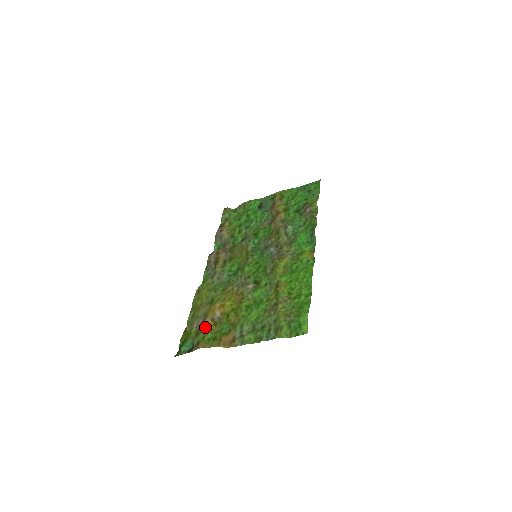
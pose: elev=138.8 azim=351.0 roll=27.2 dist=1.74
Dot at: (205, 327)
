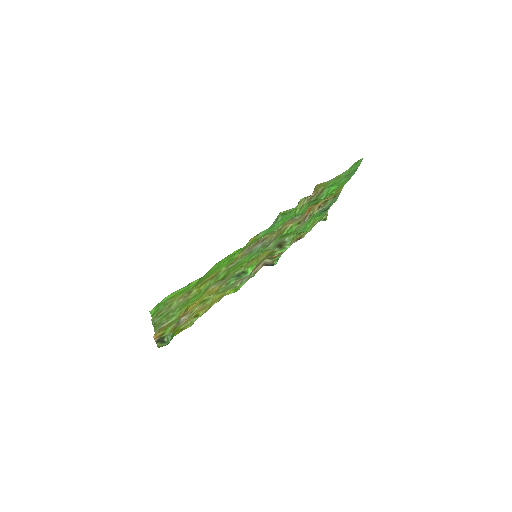
Dot at: occluded
